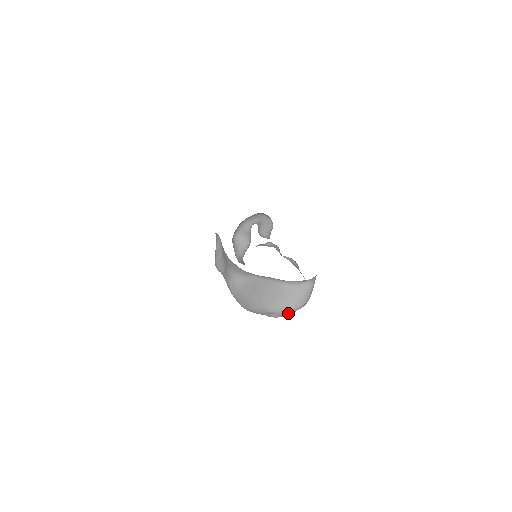
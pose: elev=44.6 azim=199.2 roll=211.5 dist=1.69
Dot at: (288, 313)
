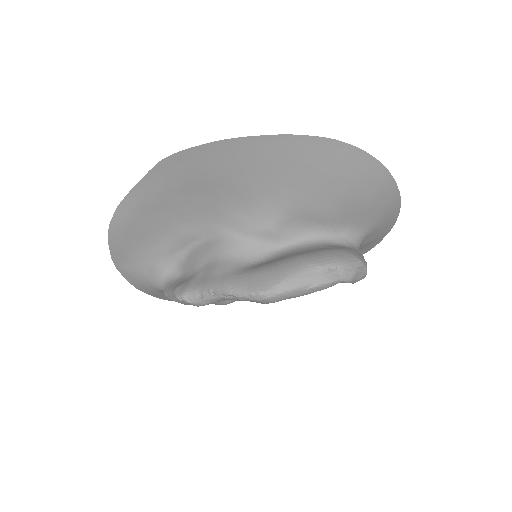
Dot at: (352, 269)
